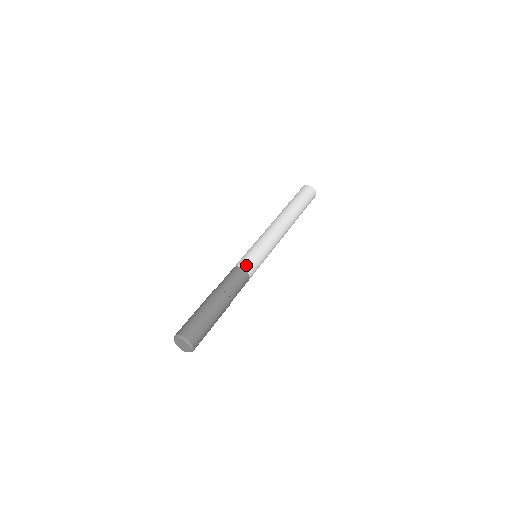
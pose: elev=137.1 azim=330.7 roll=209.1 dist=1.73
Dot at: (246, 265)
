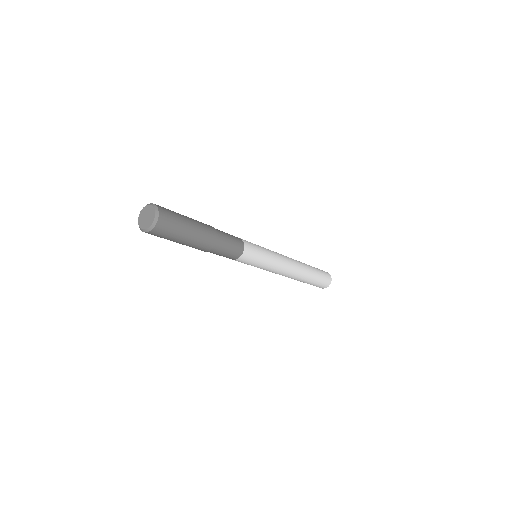
Dot at: (248, 244)
